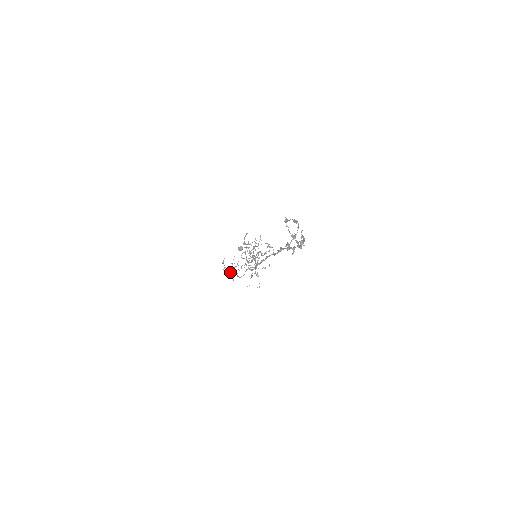
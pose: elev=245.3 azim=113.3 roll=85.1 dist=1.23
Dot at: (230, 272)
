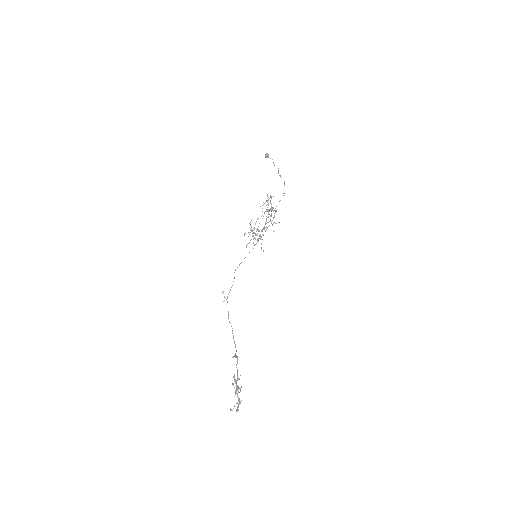
Dot at: occluded
